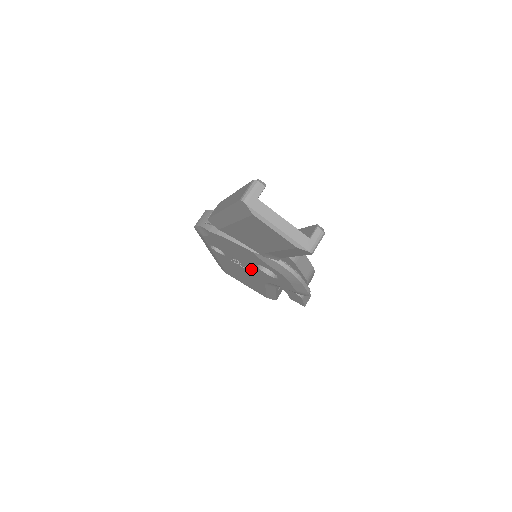
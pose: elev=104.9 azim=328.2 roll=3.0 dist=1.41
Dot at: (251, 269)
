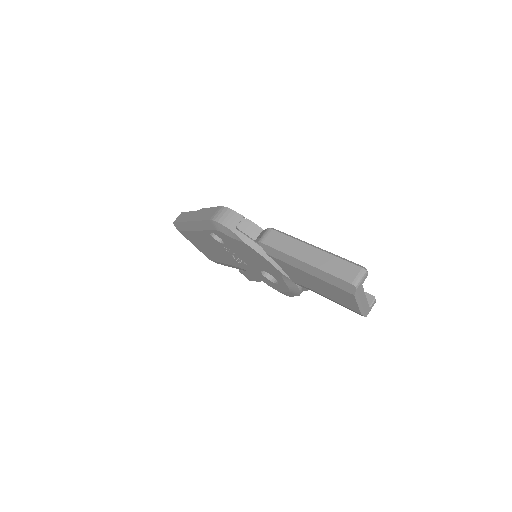
Dot at: (243, 262)
